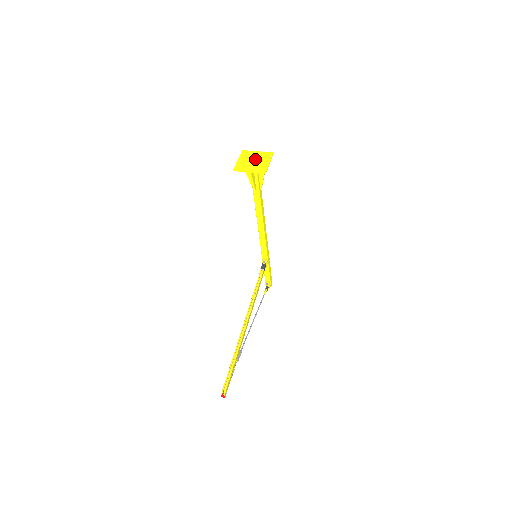
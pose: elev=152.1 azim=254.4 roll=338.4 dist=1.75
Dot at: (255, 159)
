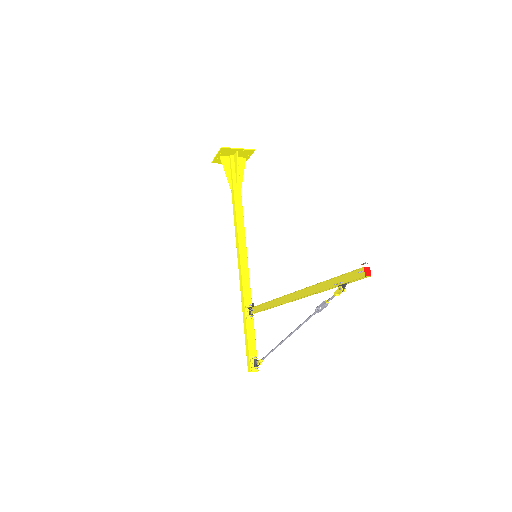
Dot at: occluded
